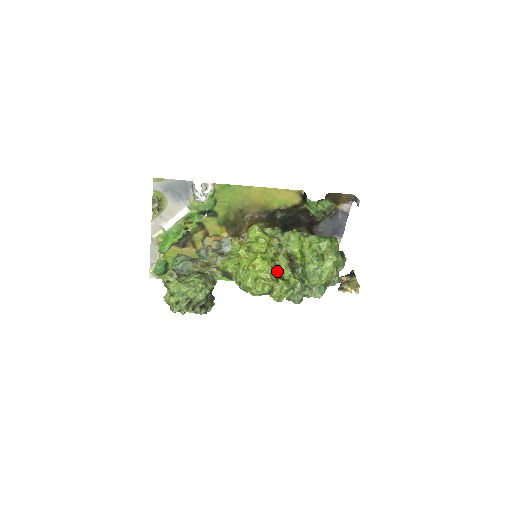
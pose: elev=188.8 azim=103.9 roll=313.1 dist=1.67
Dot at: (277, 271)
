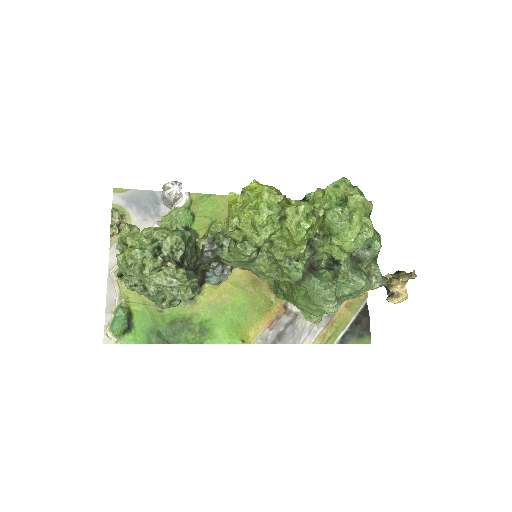
Dot at: occluded
